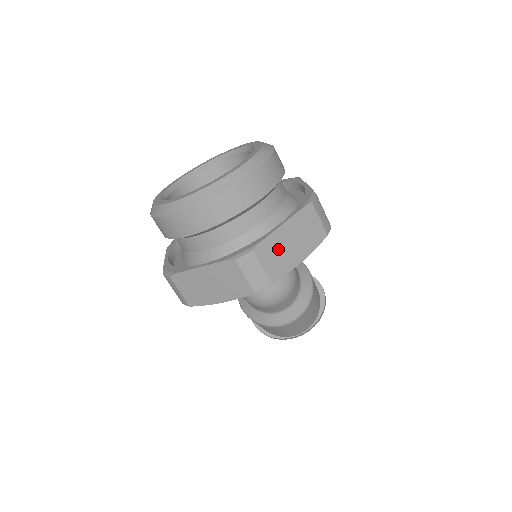
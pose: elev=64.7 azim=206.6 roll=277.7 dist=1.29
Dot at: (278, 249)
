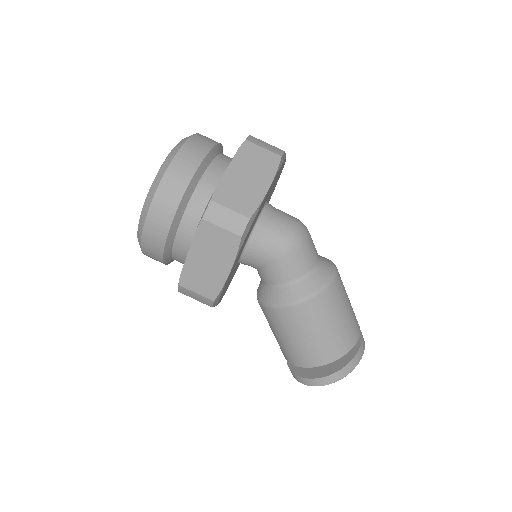
Dot at: occluded
